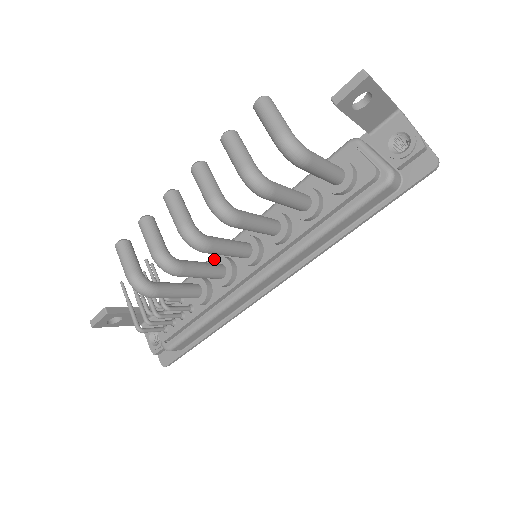
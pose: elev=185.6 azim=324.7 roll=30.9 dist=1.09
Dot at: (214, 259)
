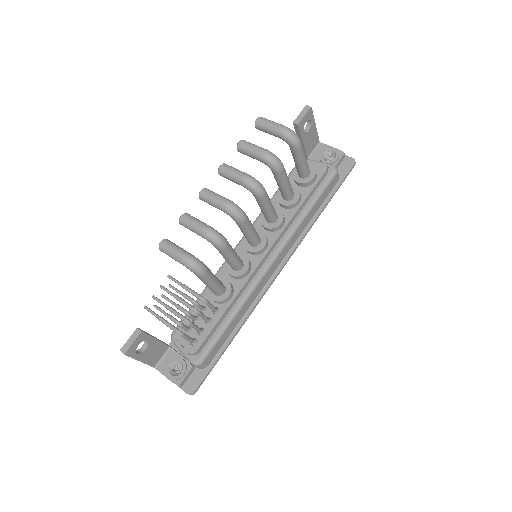
Dot at: occluded
